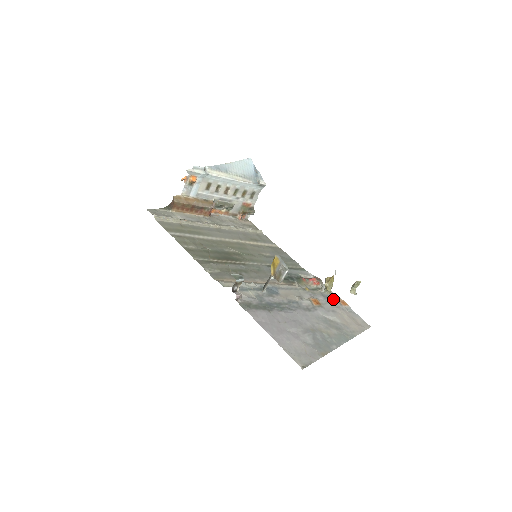
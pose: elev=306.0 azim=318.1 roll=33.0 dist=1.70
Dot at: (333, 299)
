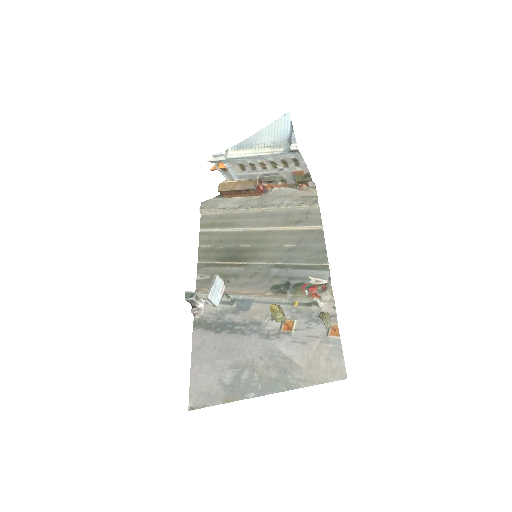
Dot at: (323, 323)
